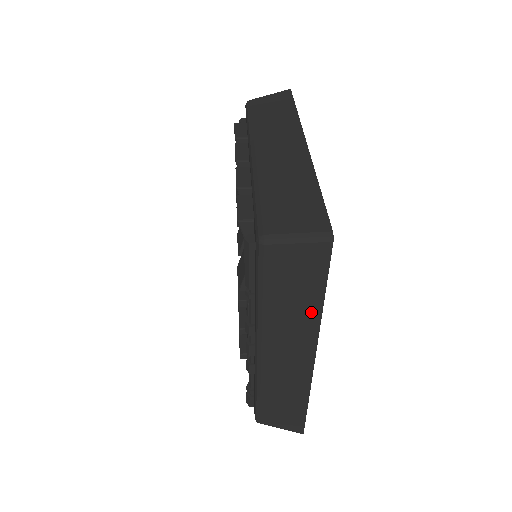
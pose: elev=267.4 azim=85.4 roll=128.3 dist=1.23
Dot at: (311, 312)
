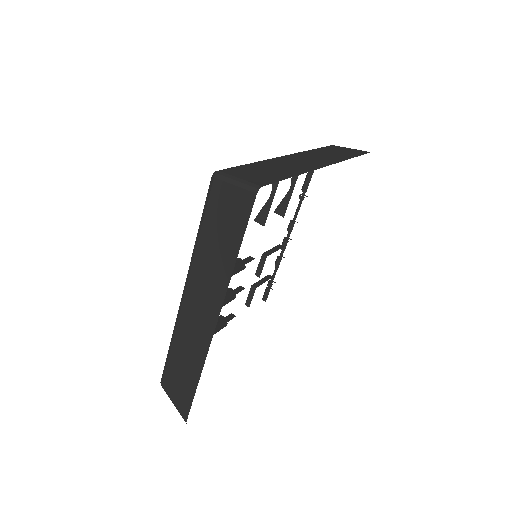
Dot at: (226, 266)
